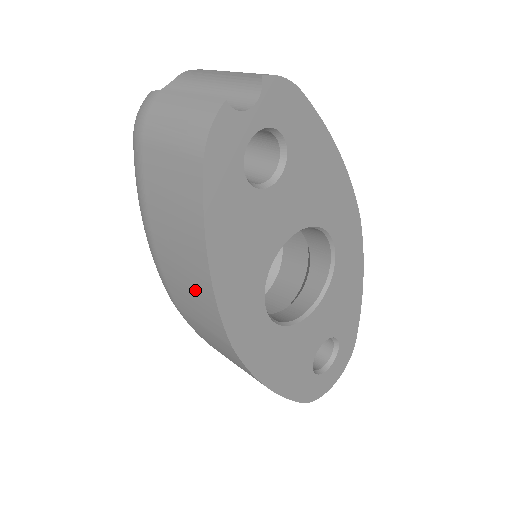
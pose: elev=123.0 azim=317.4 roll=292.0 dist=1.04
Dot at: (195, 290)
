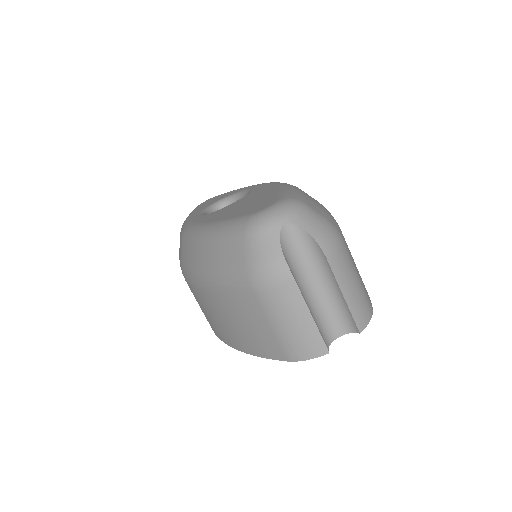
Dot at: (218, 326)
